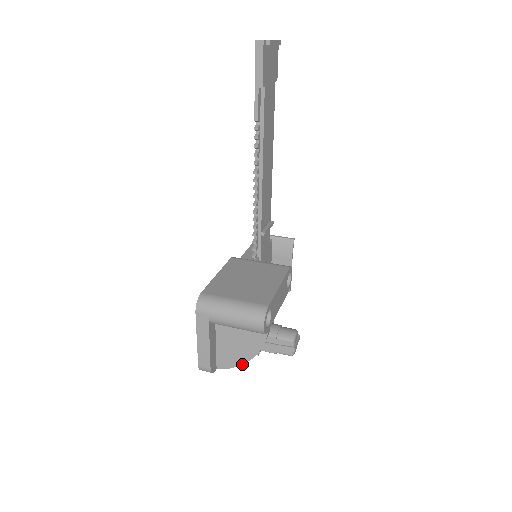
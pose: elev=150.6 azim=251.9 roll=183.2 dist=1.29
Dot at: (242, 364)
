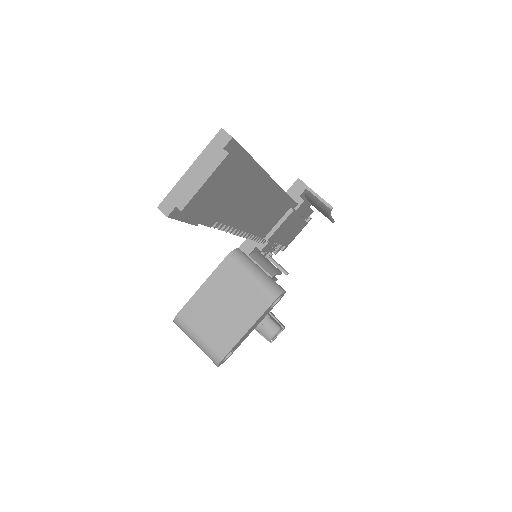
Dot at: occluded
